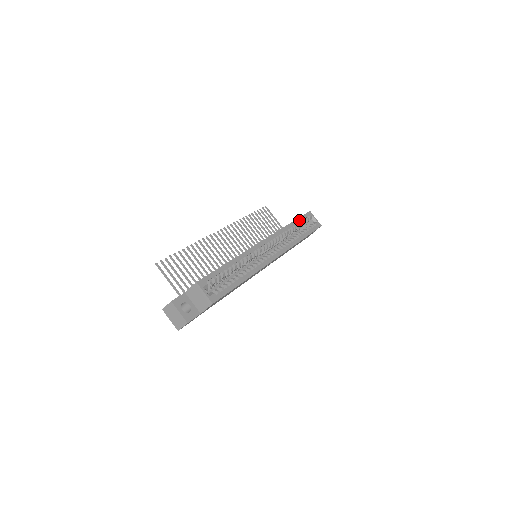
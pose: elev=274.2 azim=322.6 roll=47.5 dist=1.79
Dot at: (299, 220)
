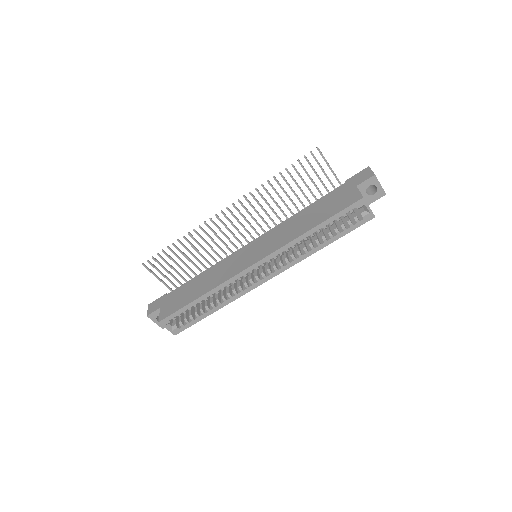
Dot at: (330, 220)
